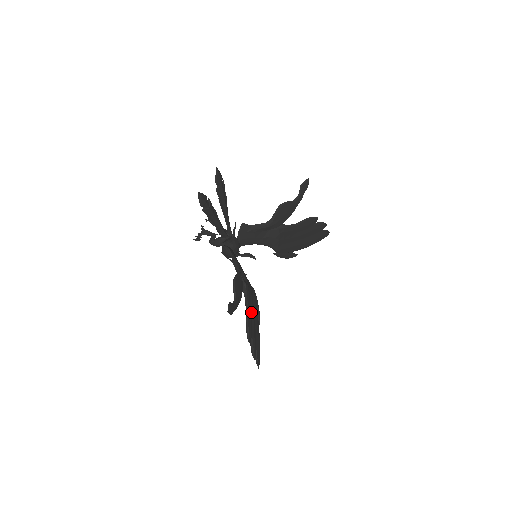
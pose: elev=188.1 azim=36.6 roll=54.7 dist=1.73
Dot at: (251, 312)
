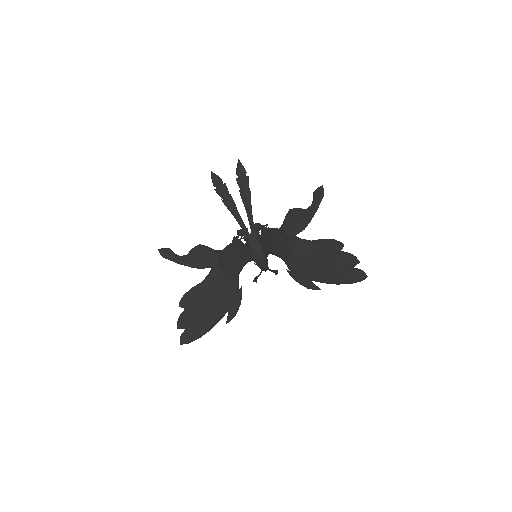
Dot at: (209, 292)
